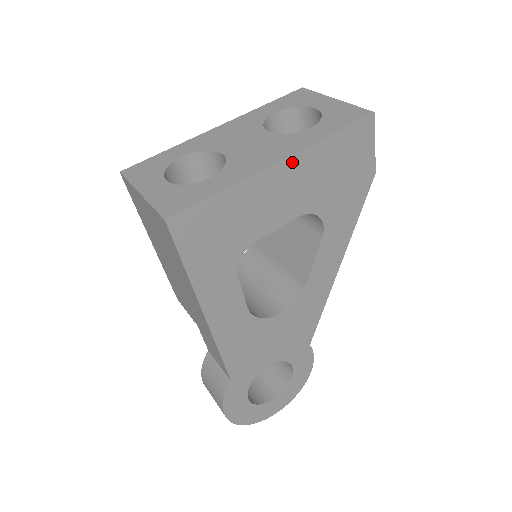
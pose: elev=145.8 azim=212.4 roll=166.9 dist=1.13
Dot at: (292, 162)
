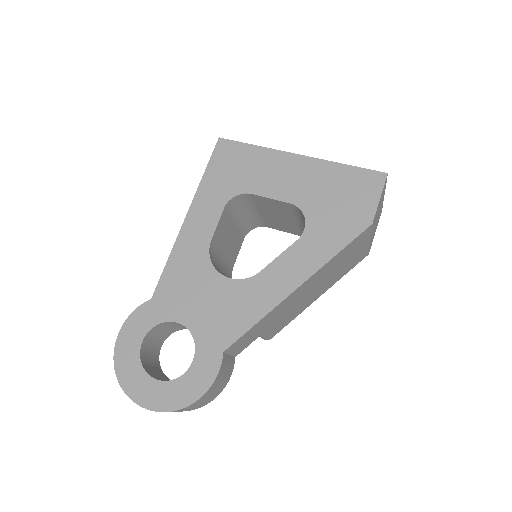
Dot at: (307, 161)
